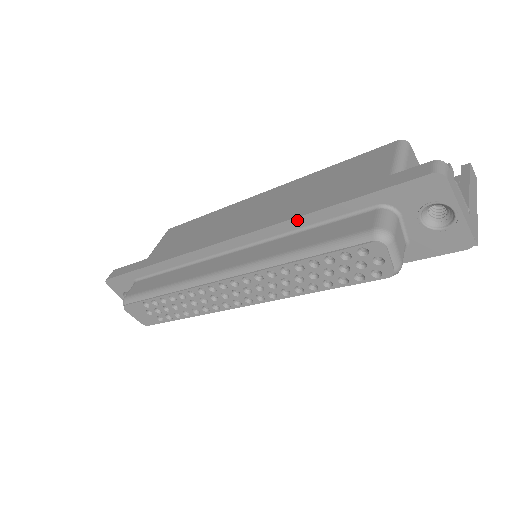
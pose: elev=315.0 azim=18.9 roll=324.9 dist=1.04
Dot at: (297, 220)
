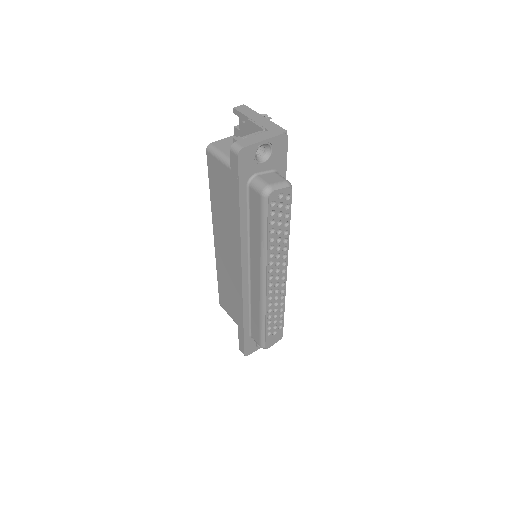
Dot at: (242, 232)
